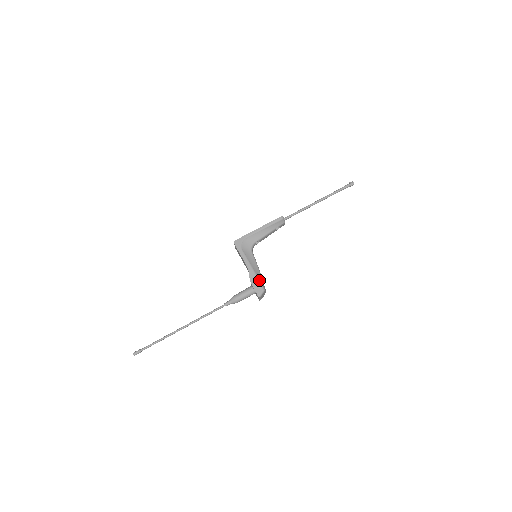
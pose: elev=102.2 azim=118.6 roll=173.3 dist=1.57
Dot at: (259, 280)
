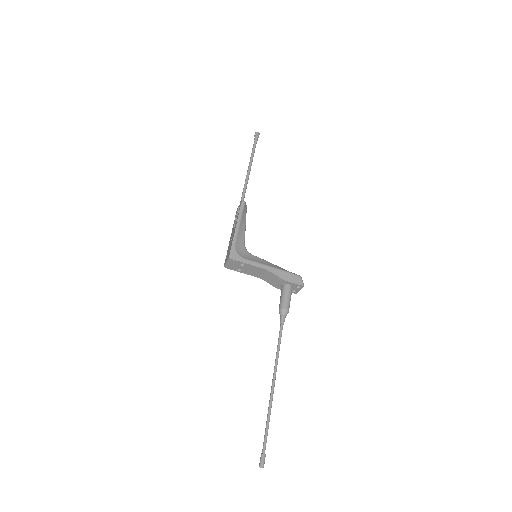
Dot at: (288, 272)
